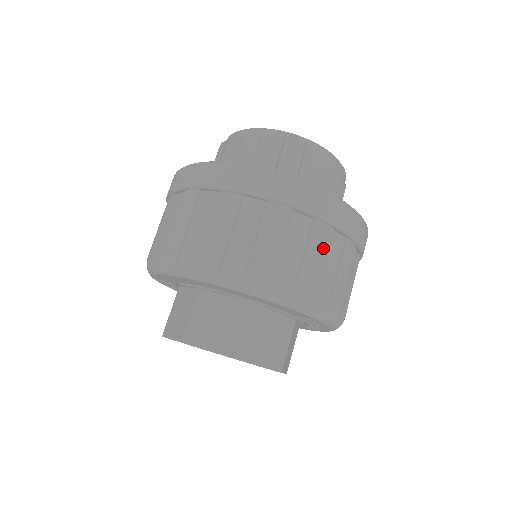
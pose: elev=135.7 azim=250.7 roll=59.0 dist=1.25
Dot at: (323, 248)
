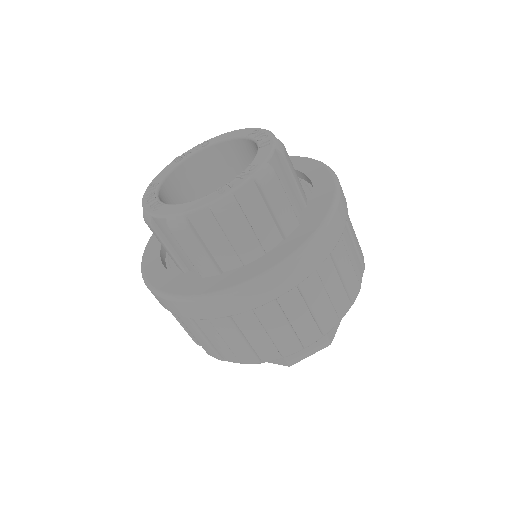
Dot at: (345, 256)
